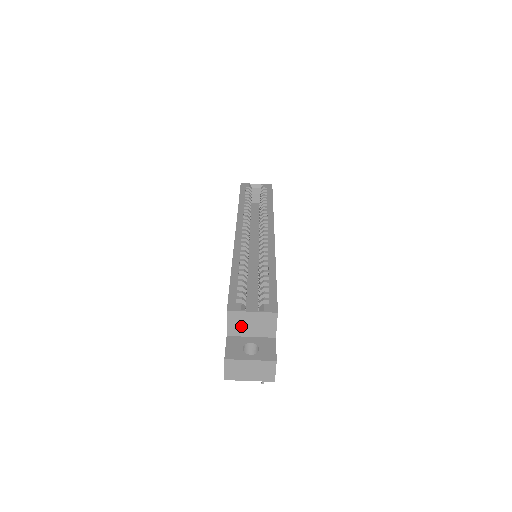
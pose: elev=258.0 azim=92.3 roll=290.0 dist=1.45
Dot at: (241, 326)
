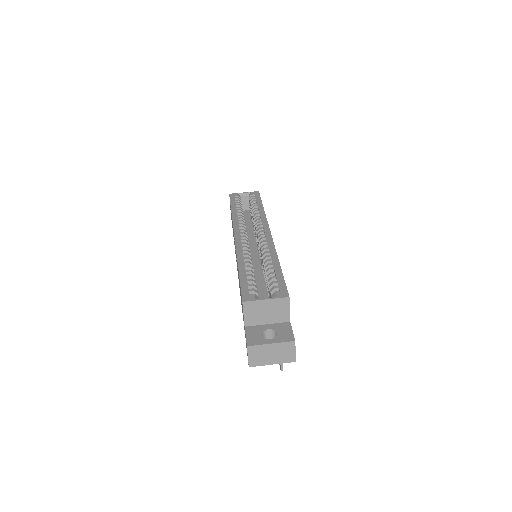
Dot at: (257, 315)
